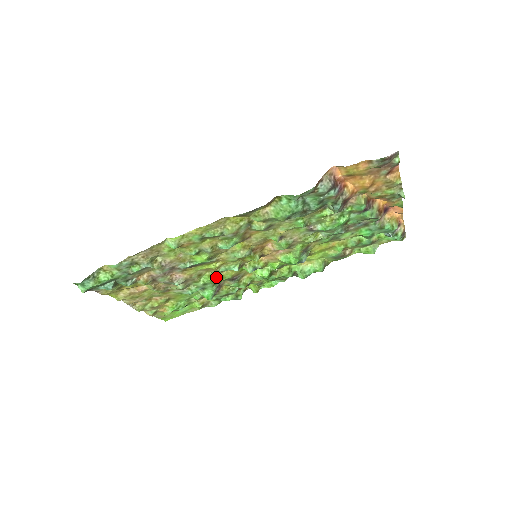
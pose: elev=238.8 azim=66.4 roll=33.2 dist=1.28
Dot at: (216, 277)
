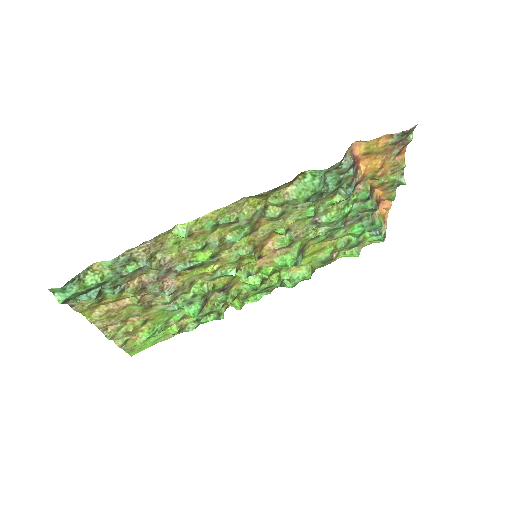
Dot at: (208, 286)
